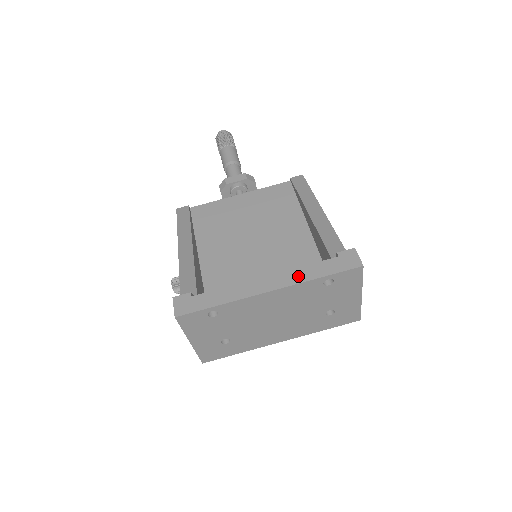
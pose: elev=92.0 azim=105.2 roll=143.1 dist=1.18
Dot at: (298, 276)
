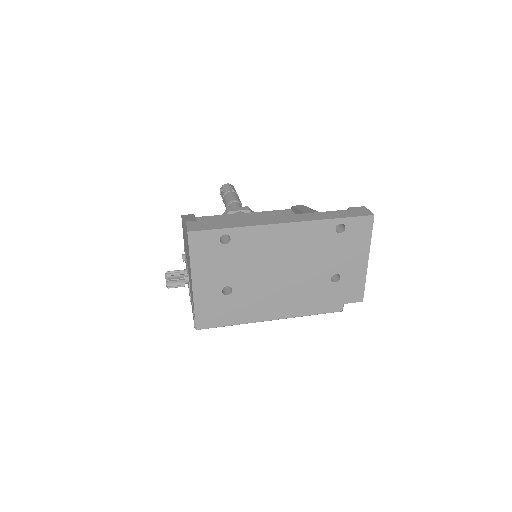
Dot at: (312, 217)
